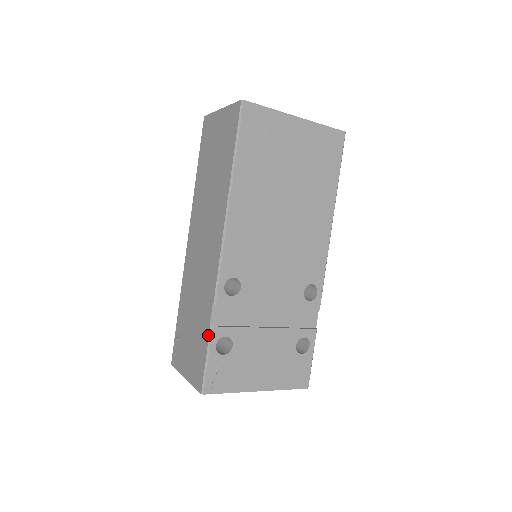
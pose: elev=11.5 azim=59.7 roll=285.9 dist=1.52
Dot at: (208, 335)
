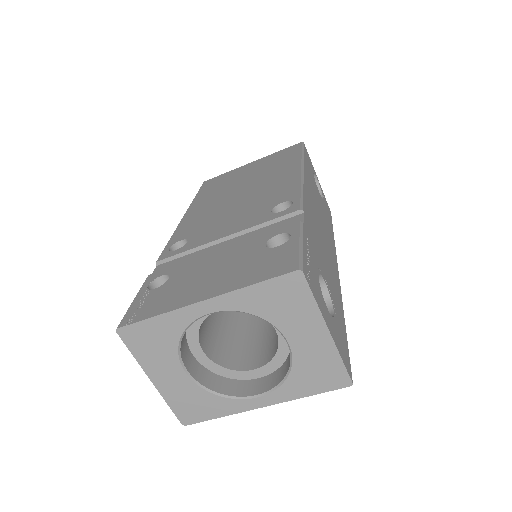
Dot at: occluded
